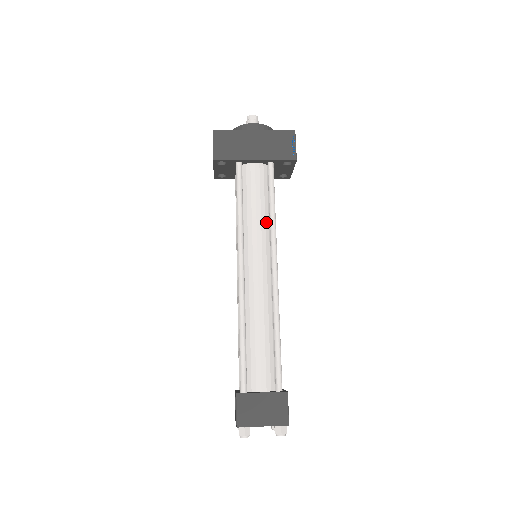
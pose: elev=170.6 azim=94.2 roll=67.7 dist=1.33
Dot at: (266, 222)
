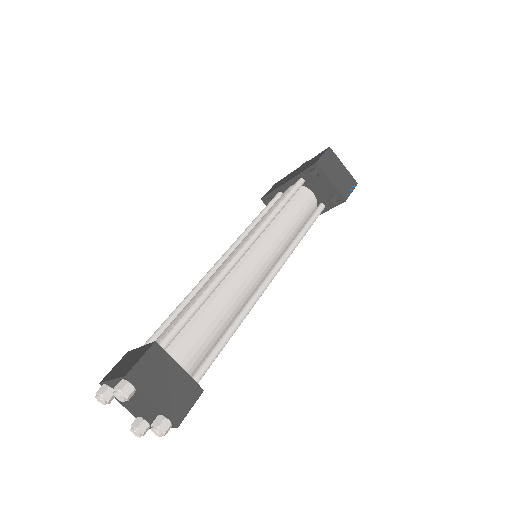
Dot at: occluded
